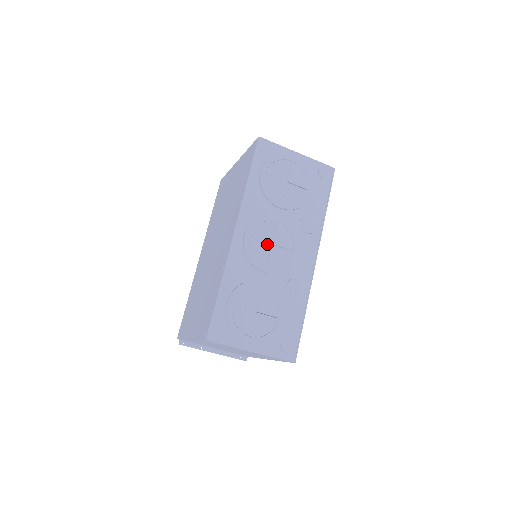
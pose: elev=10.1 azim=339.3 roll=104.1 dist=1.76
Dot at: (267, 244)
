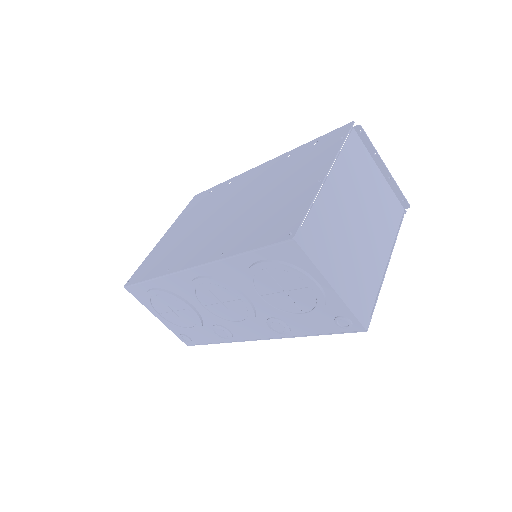
Dot at: (217, 299)
